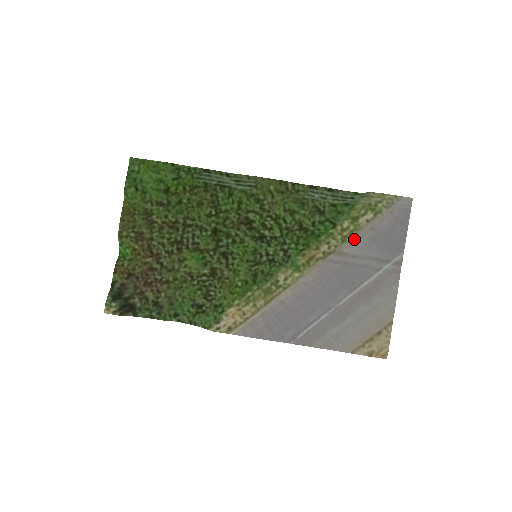
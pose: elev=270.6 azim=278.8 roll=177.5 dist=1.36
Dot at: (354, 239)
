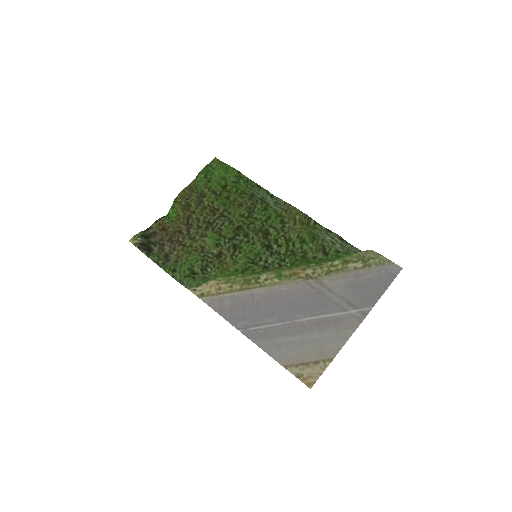
Dot at: (337, 276)
